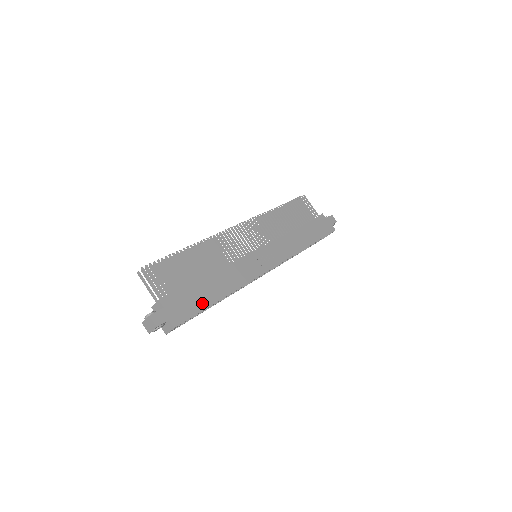
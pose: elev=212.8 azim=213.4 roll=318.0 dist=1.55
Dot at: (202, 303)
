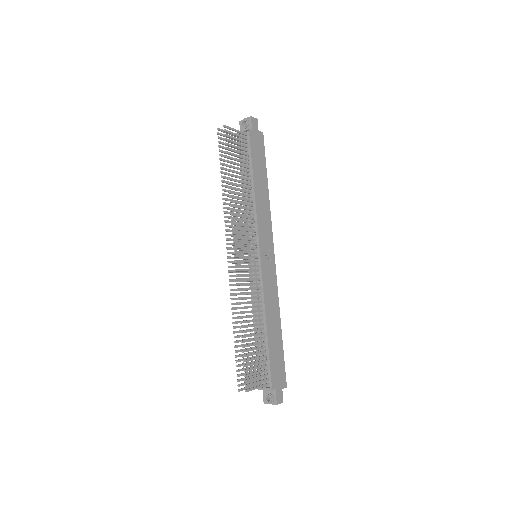
Dot at: (280, 351)
